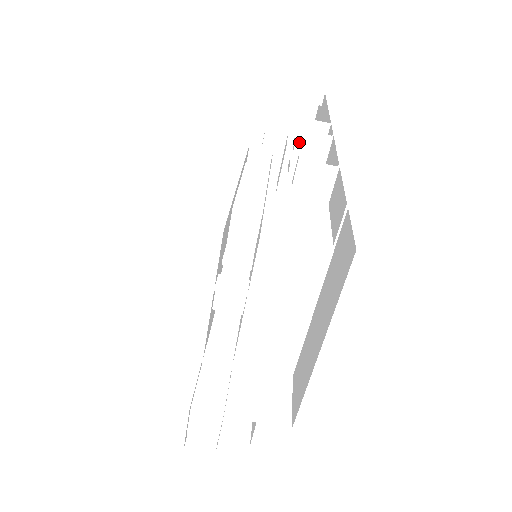
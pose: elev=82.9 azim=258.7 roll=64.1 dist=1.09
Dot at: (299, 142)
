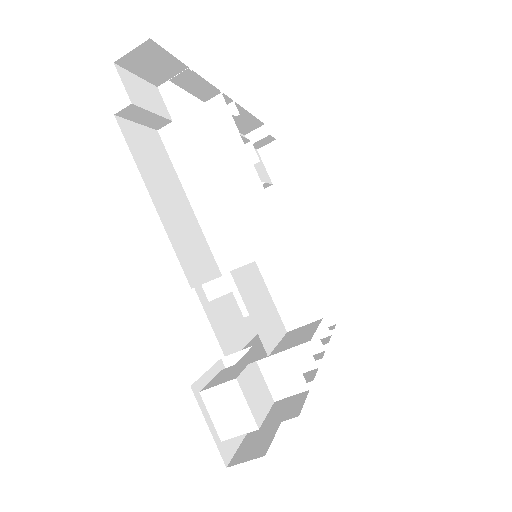
Dot at: occluded
